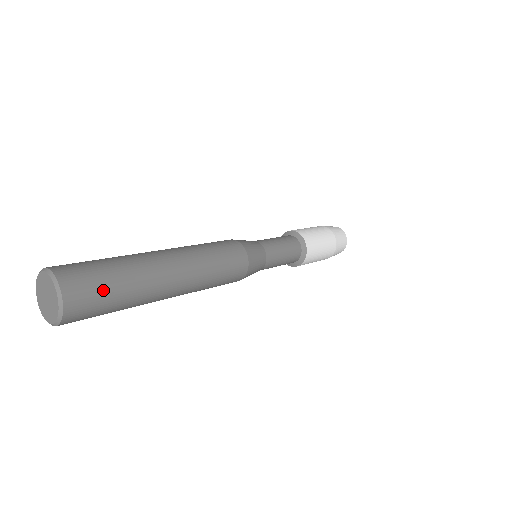
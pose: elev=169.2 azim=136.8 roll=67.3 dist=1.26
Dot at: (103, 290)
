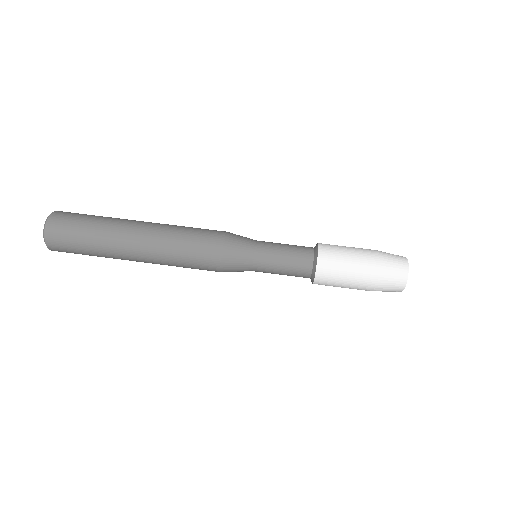
Dot at: (73, 238)
